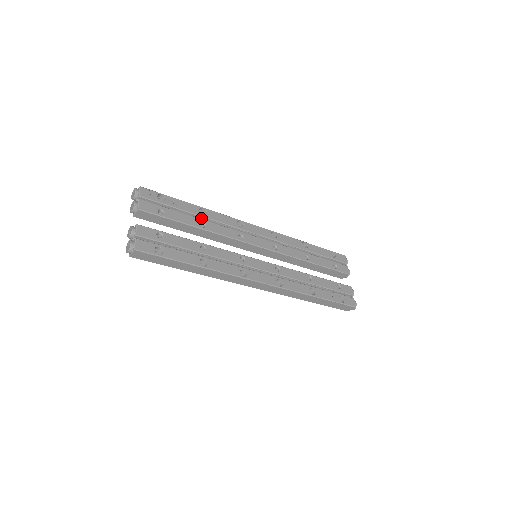
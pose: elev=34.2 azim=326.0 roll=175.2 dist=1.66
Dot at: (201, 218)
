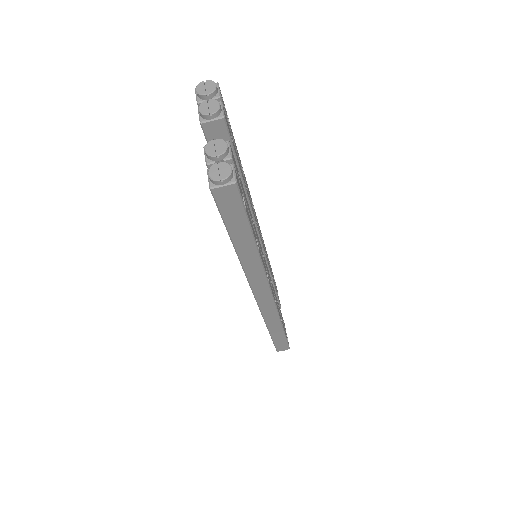
Dot at: occluded
